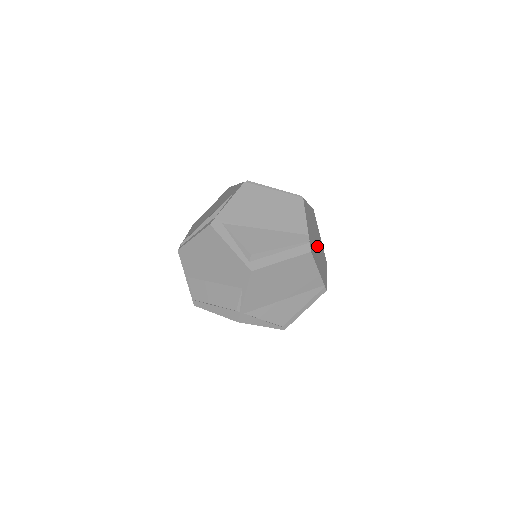
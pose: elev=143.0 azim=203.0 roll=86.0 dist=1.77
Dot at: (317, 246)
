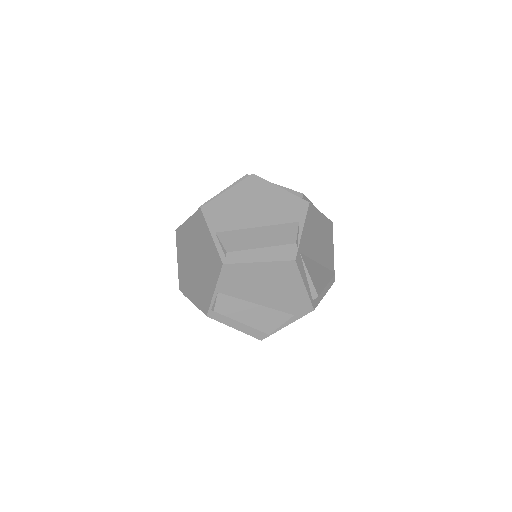
Dot at: occluded
